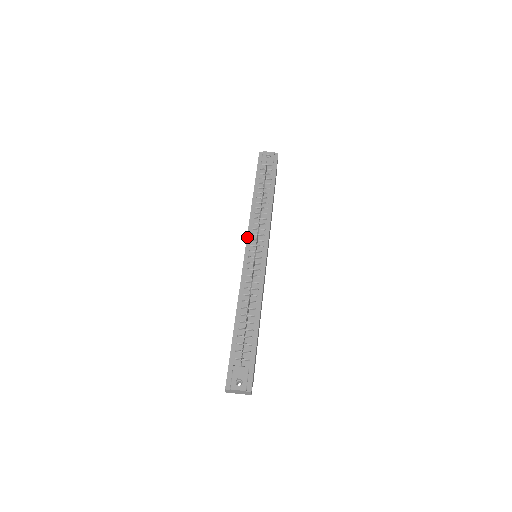
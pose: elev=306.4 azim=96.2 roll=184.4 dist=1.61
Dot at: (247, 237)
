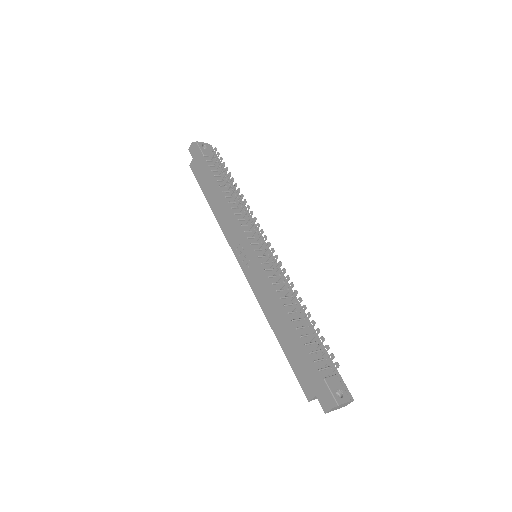
Dot at: (242, 235)
